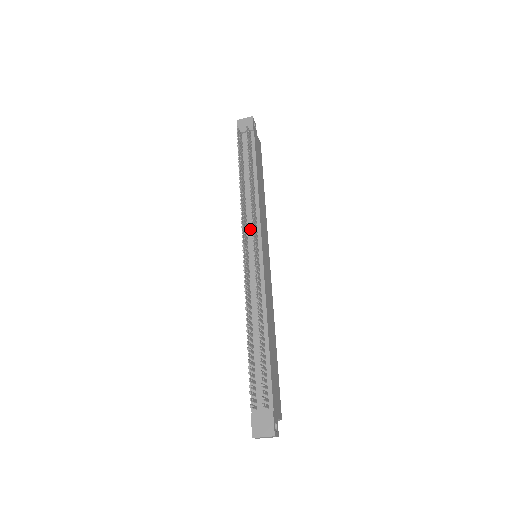
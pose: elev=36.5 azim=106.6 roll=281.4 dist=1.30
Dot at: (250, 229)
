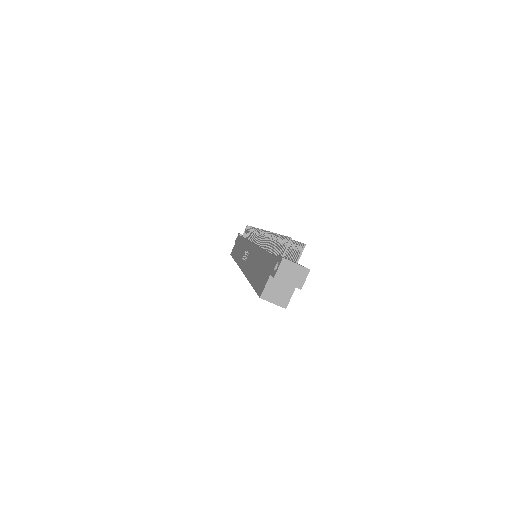
Dot at: occluded
